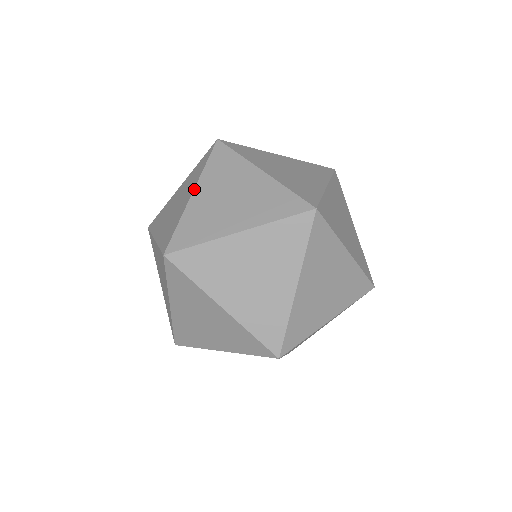
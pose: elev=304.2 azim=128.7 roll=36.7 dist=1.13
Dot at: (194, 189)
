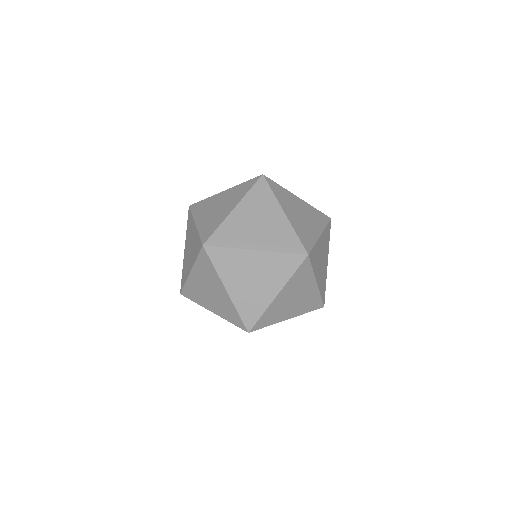
Dot at: (236, 206)
